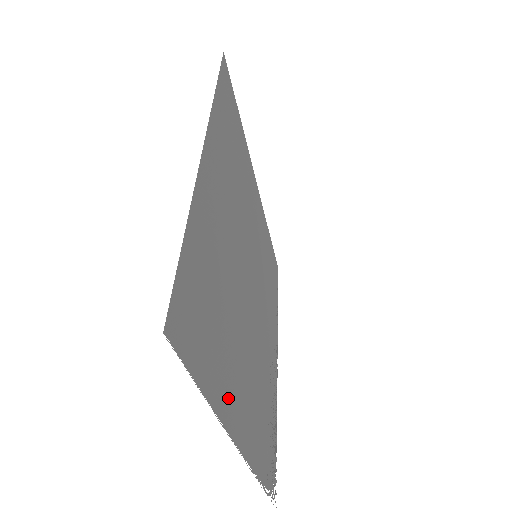
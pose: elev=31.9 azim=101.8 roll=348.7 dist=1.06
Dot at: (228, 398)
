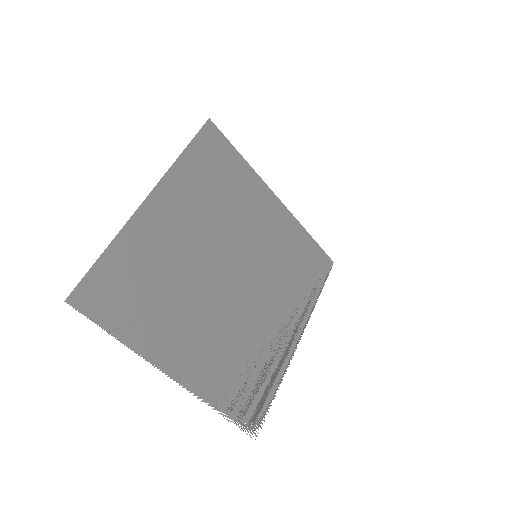
Dot at: (157, 345)
